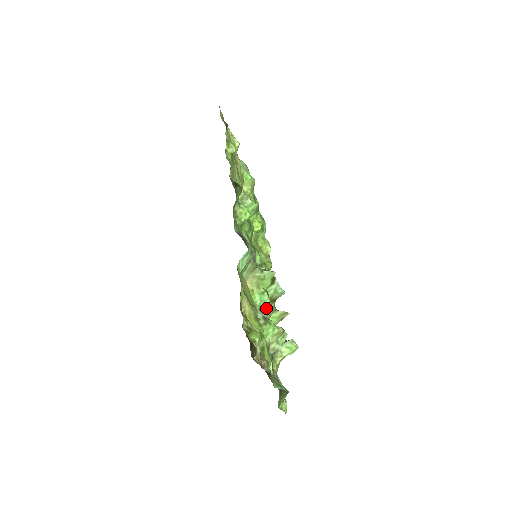
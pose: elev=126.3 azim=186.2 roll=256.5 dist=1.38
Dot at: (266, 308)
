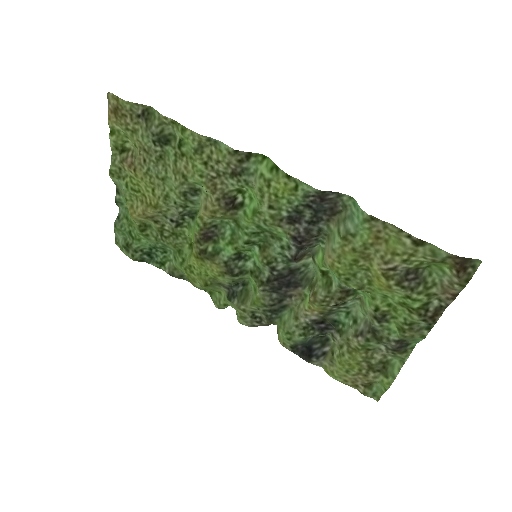
Dot at: (308, 301)
